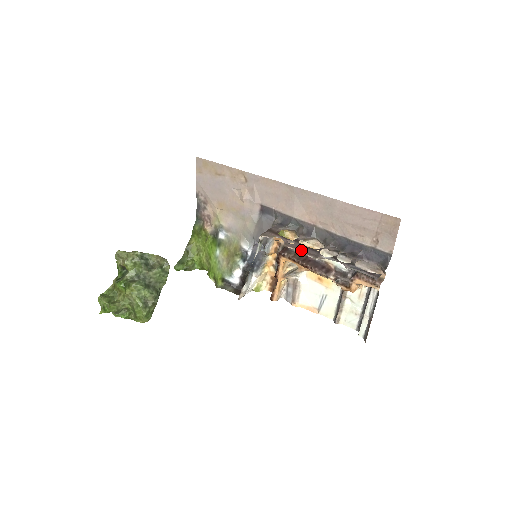
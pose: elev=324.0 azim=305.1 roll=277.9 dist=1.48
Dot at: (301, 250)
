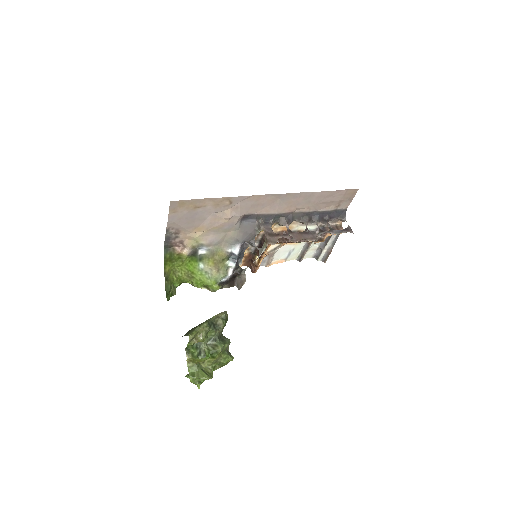
Dot at: occluded
